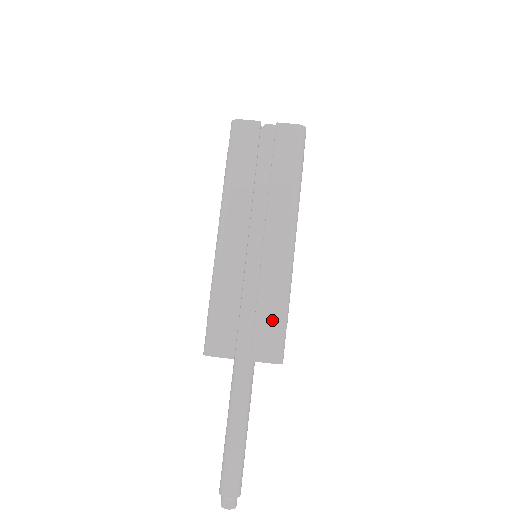
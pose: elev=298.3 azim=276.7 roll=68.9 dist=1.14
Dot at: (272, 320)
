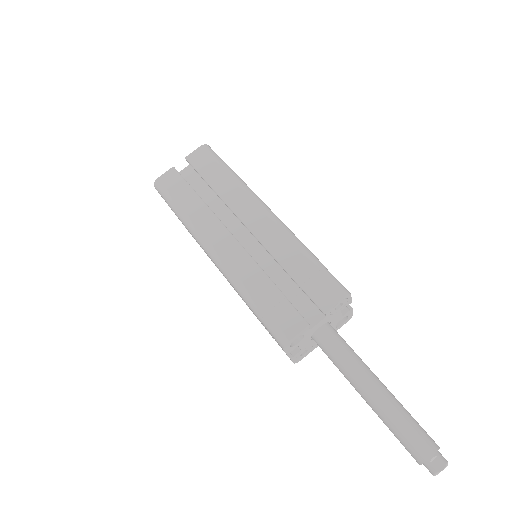
Dot at: (308, 270)
